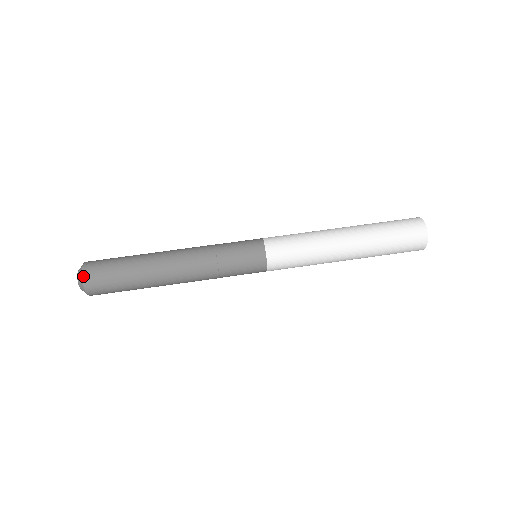
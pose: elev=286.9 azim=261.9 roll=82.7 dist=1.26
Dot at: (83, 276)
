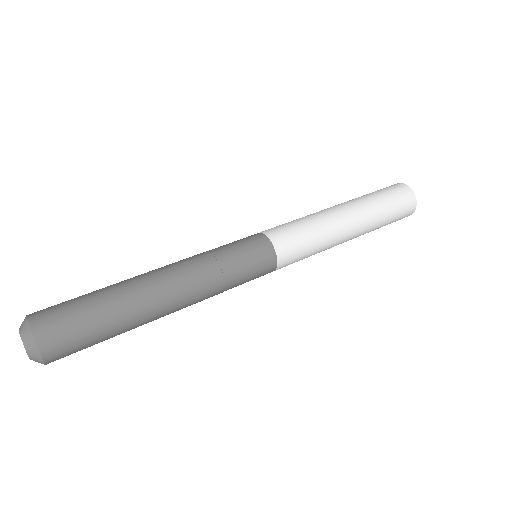
Dot at: (30, 322)
